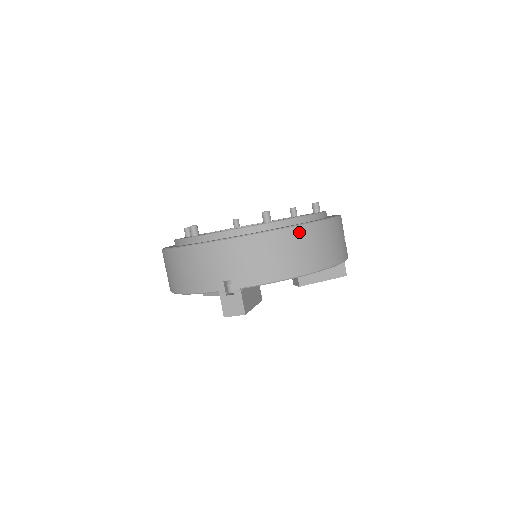
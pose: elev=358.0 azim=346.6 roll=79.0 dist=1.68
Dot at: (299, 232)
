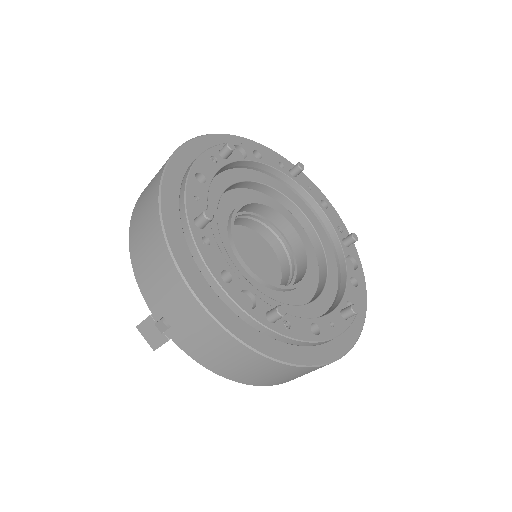
Dot at: (280, 367)
